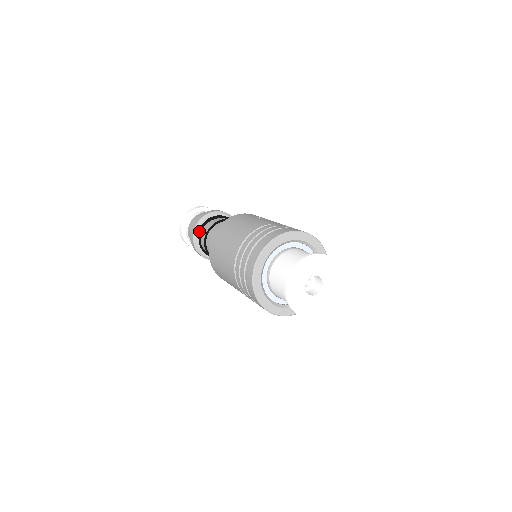
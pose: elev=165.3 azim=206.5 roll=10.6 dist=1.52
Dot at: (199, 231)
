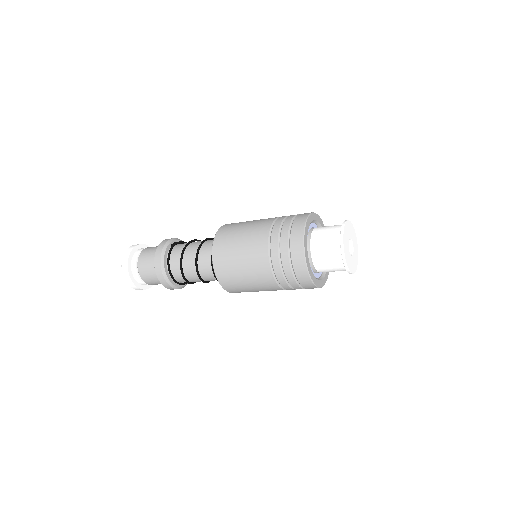
Dot at: (168, 249)
